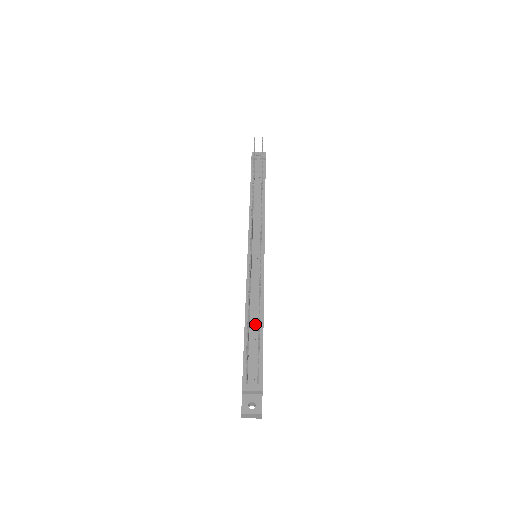
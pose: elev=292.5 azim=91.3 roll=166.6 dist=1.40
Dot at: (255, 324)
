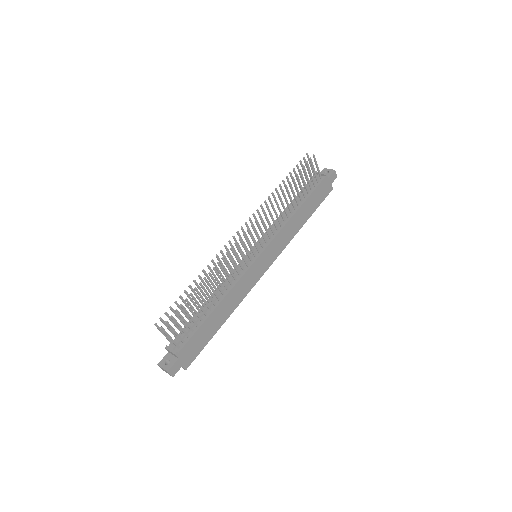
Dot at: (209, 306)
